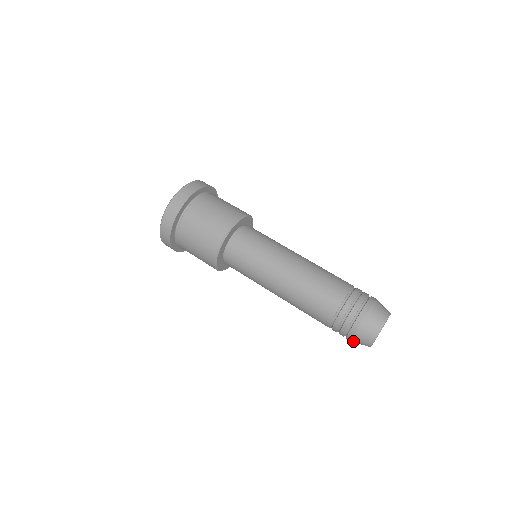
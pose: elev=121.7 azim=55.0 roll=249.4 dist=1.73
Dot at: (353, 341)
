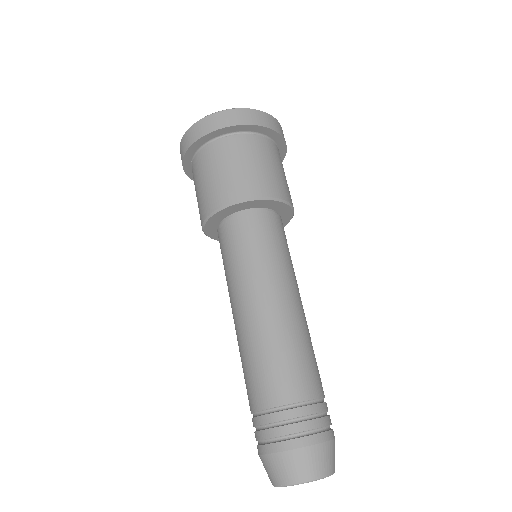
Dot at: (265, 457)
